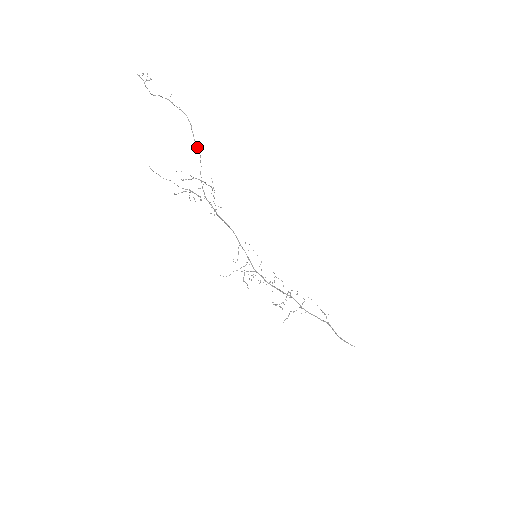
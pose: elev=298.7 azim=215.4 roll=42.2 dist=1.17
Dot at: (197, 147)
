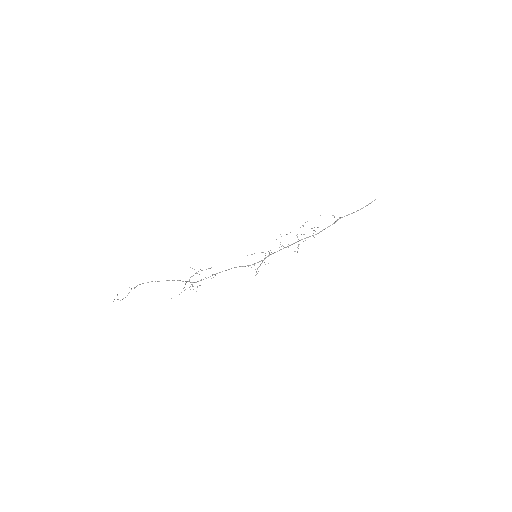
Dot at: occluded
